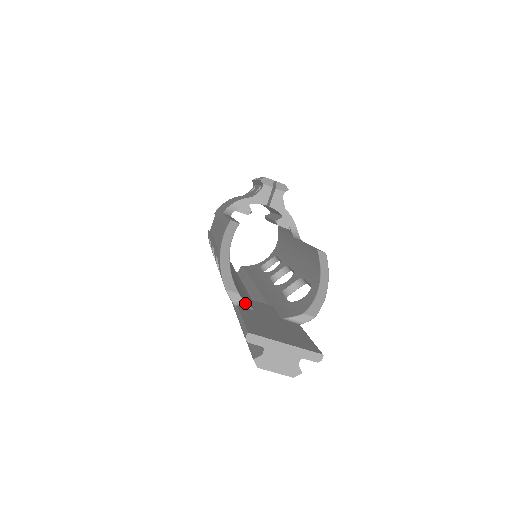
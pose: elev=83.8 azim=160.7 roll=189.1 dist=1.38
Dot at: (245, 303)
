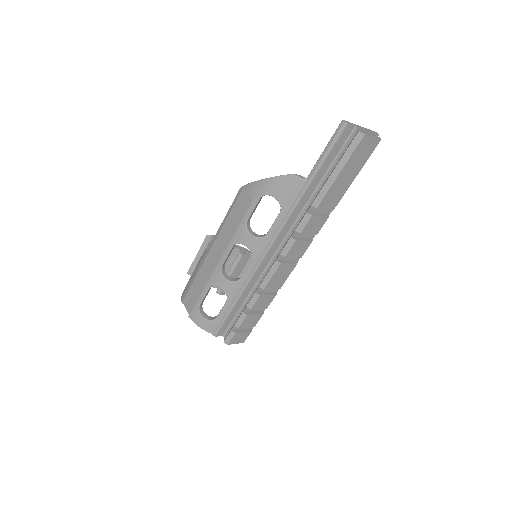
Dot at: occluded
